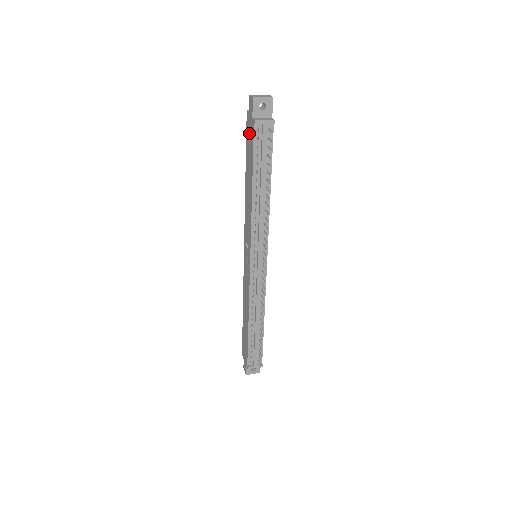
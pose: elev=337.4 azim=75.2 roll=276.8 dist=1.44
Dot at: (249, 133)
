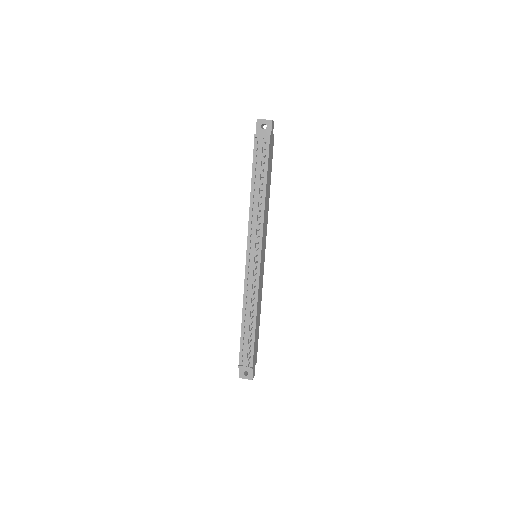
Dot at: occluded
